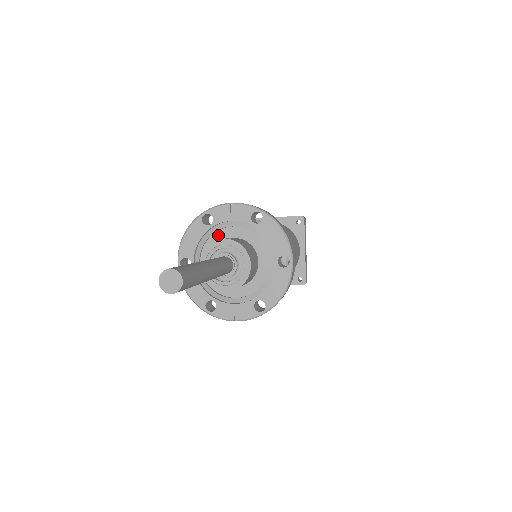
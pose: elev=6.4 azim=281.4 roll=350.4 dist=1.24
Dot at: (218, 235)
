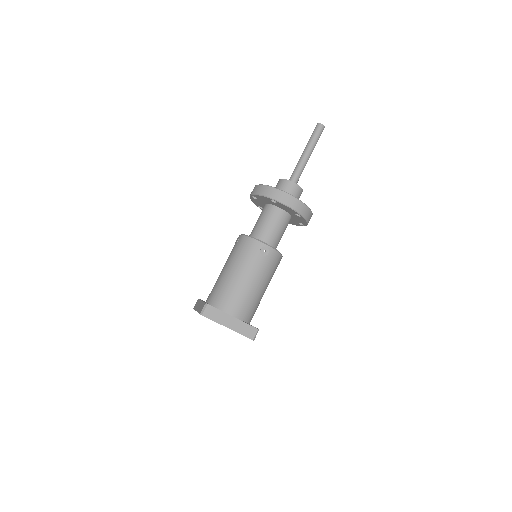
Dot at: occluded
